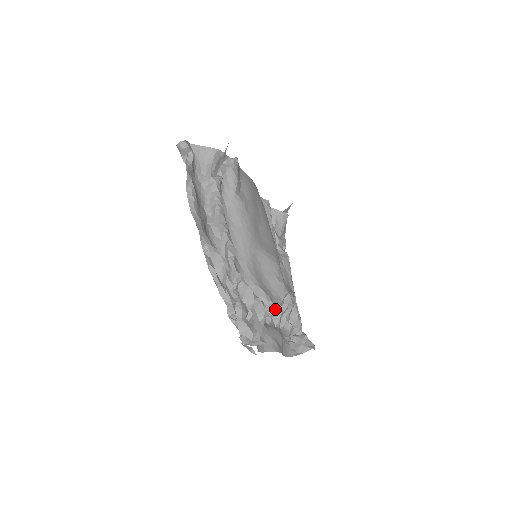
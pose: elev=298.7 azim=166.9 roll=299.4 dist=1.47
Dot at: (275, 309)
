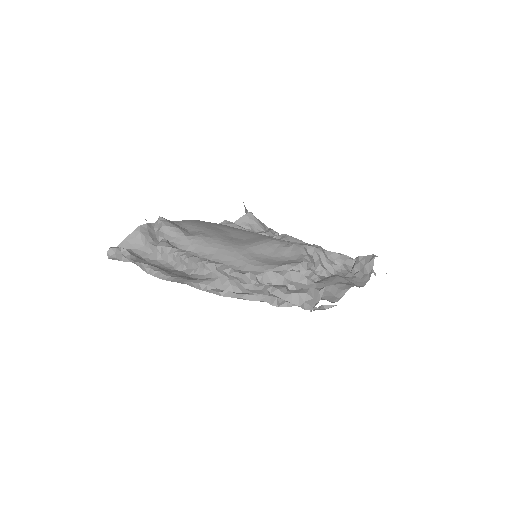
Dot at: (311, 267)
